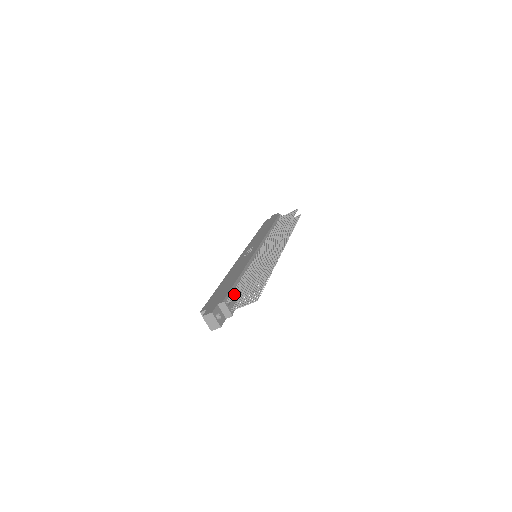
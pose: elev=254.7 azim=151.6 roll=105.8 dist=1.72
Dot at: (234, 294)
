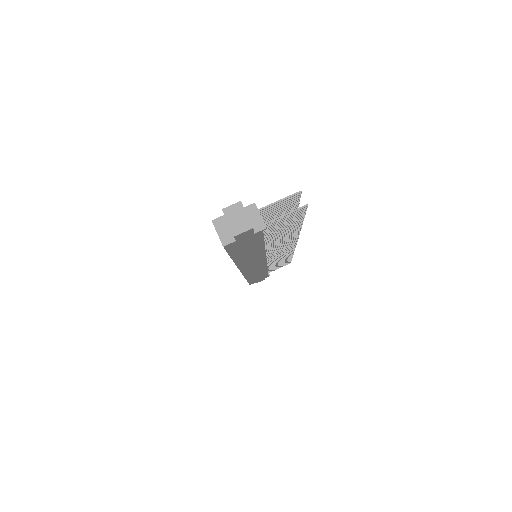
Dot at: (262, 213)
